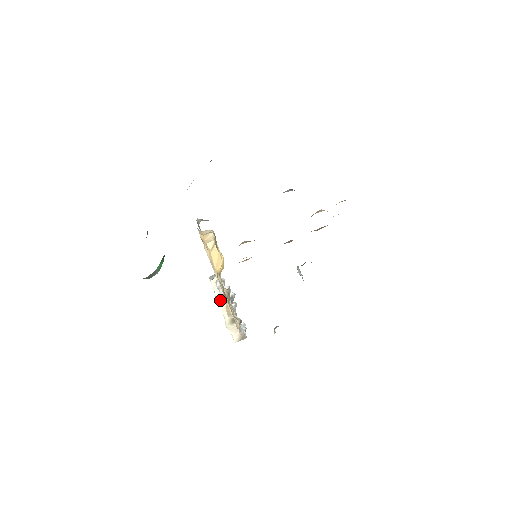
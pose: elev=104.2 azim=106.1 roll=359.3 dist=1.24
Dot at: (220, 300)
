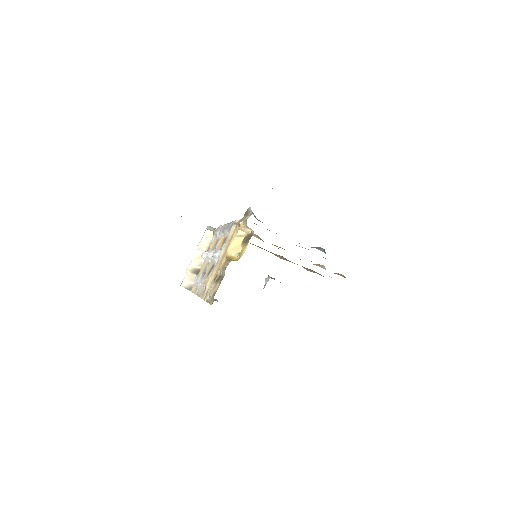
Dot at: (200, 249)
